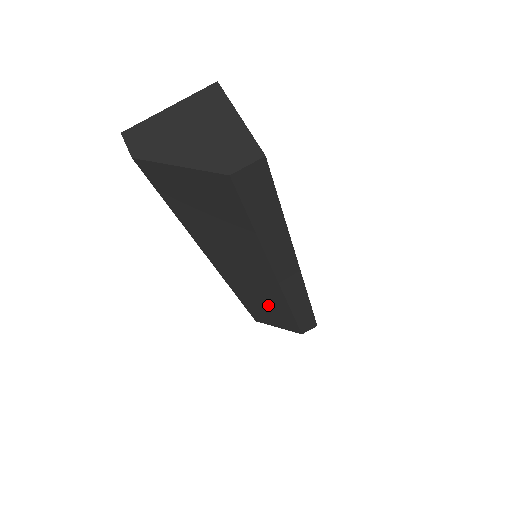
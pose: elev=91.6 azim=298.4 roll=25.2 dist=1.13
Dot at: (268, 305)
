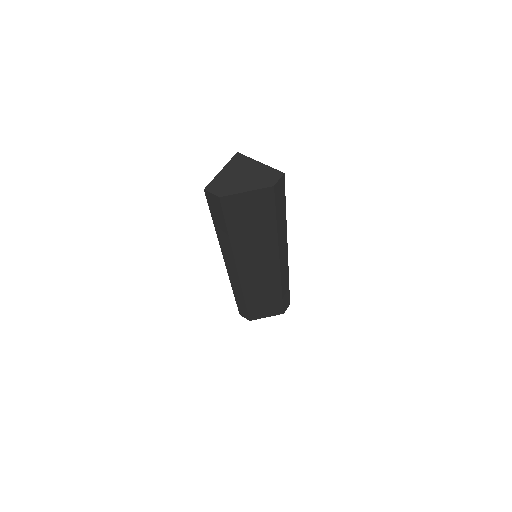
Dot at: (266, 292)
